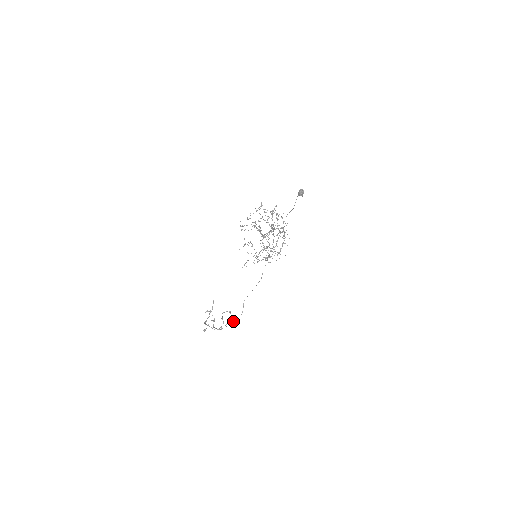
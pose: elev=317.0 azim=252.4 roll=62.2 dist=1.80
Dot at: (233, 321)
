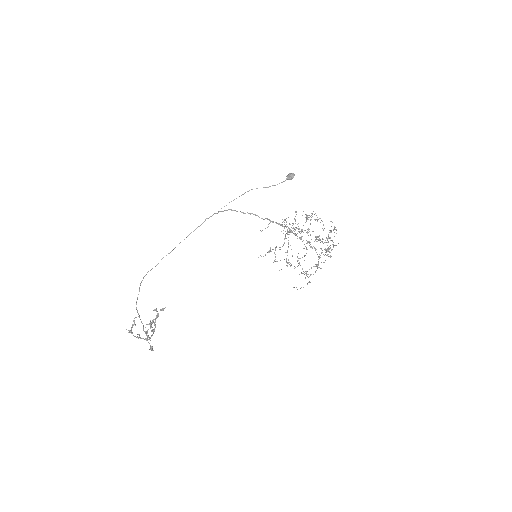
Dot at: (139, 315)
